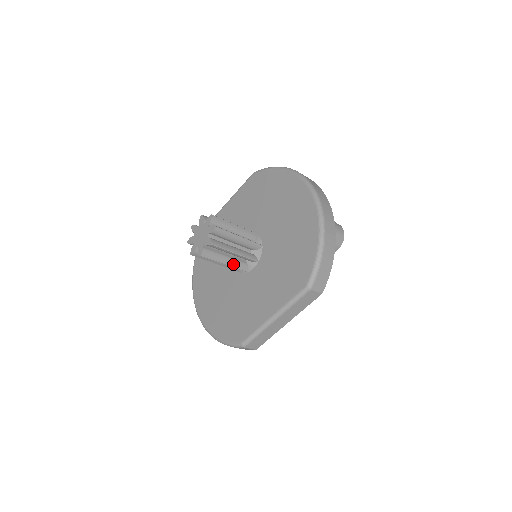
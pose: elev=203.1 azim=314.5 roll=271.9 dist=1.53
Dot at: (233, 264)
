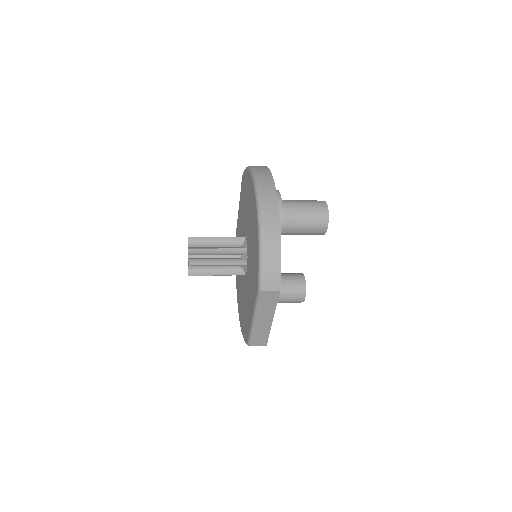
Dot at: (226, 273)
